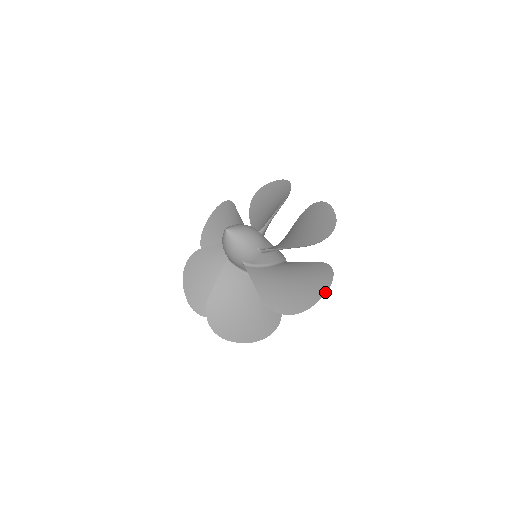
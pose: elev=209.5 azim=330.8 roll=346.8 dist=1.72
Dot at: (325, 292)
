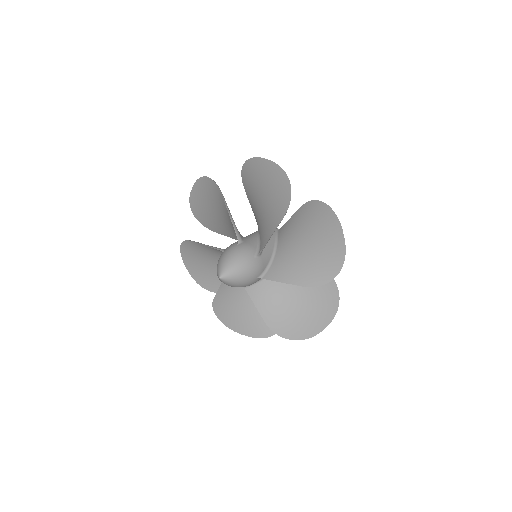
Dot at: (330, 322)
